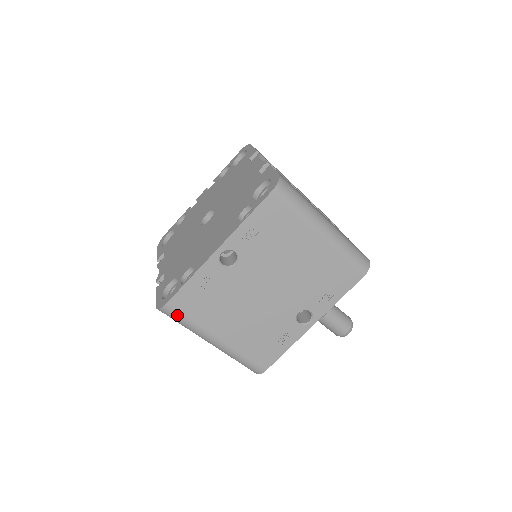
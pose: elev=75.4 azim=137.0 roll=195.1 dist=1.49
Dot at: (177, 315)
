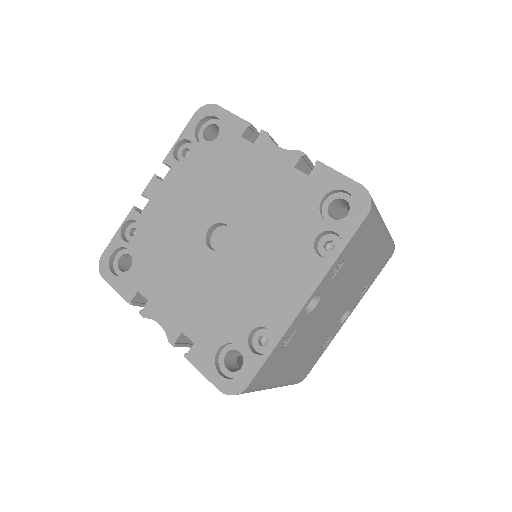
Dot at: (252, 389)
